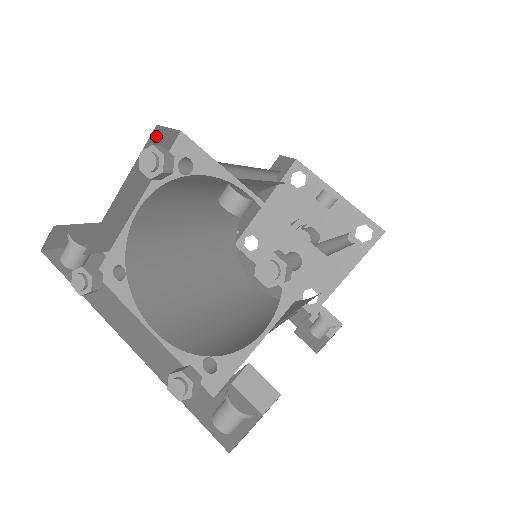
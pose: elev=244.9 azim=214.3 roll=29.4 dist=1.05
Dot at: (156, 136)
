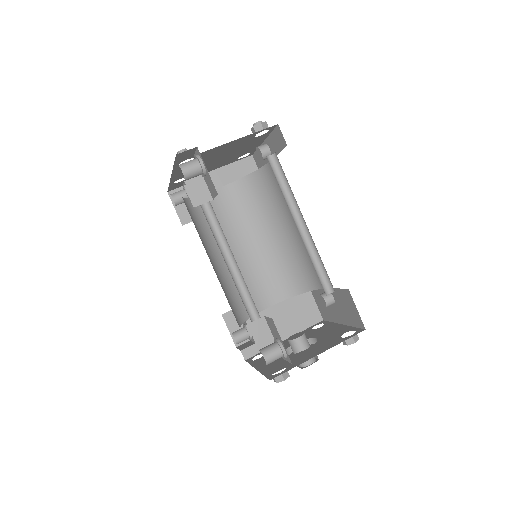
Dot at: (249, 161)
